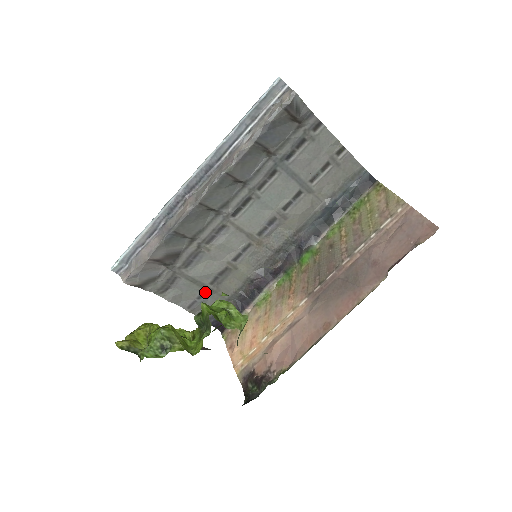
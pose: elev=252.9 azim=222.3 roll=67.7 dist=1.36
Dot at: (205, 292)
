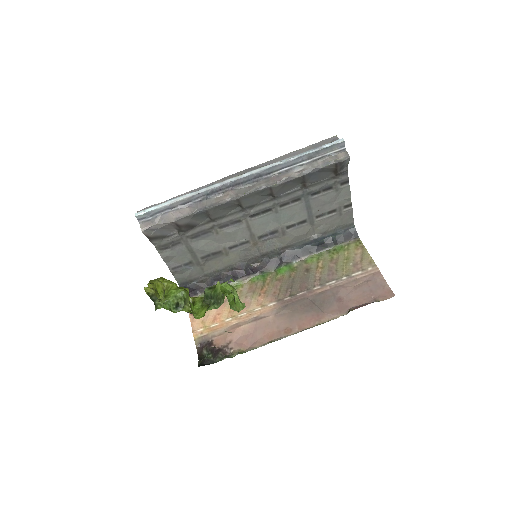
Dot at: (193, 262)
